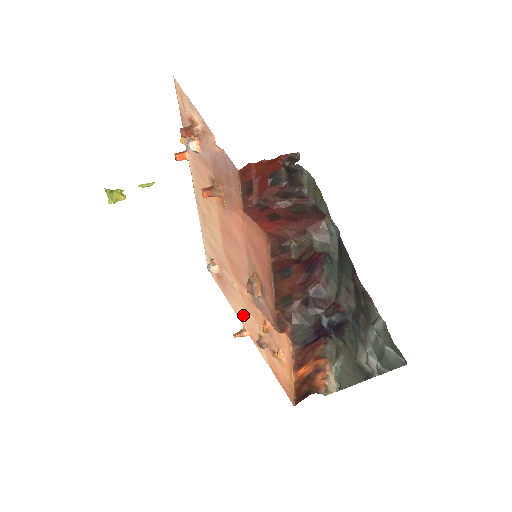
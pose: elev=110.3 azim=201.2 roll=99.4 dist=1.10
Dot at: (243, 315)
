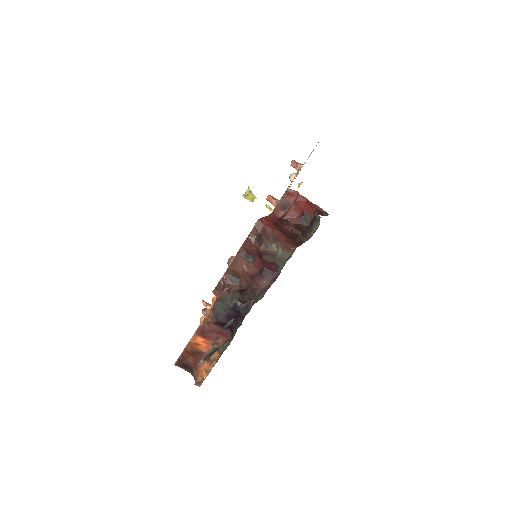
Dot at: occluded
